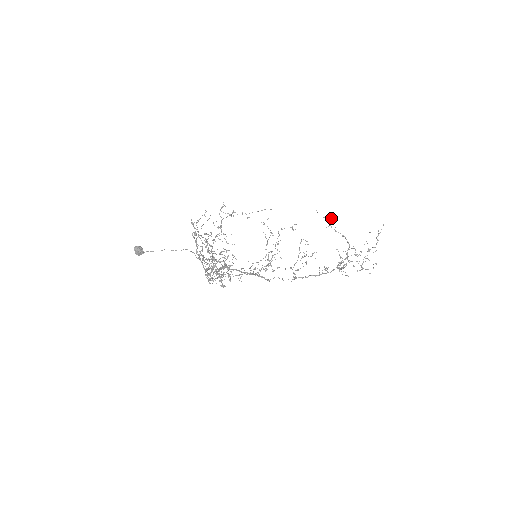
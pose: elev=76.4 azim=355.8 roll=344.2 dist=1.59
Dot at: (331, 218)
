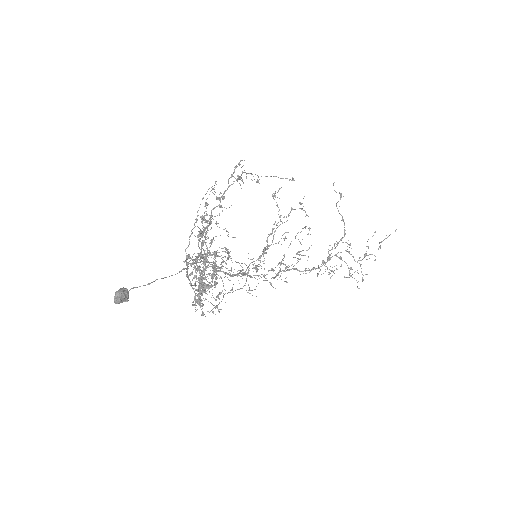
Dot at: (343, 196)
